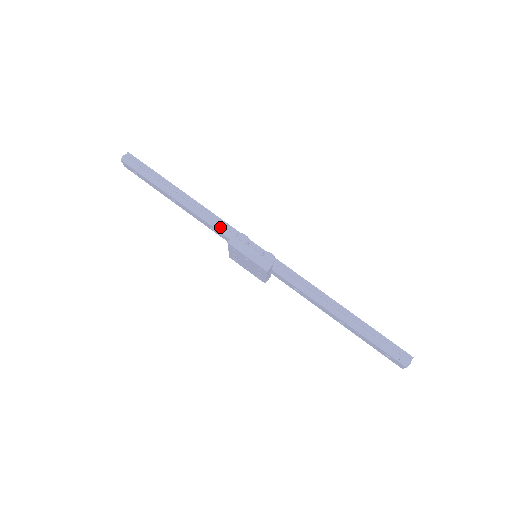
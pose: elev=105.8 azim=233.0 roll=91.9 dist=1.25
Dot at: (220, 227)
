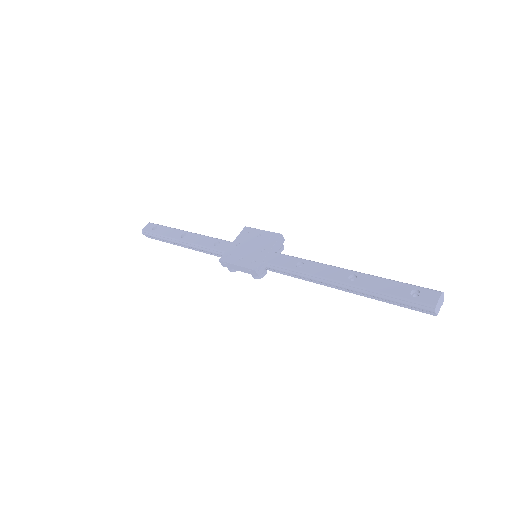
Dot at: (228, 241)
